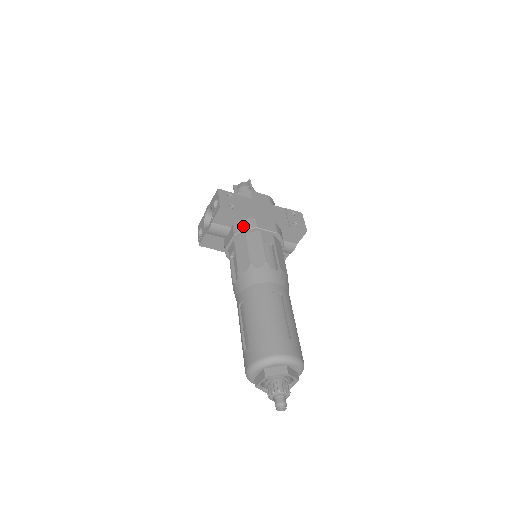
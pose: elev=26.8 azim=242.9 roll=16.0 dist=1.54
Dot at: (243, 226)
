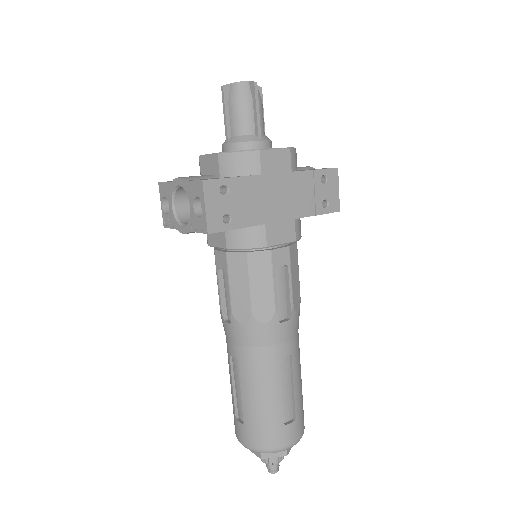
Dot at: (243, 241)
